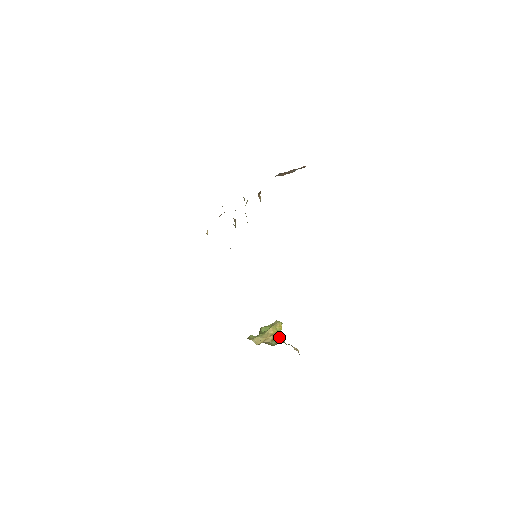
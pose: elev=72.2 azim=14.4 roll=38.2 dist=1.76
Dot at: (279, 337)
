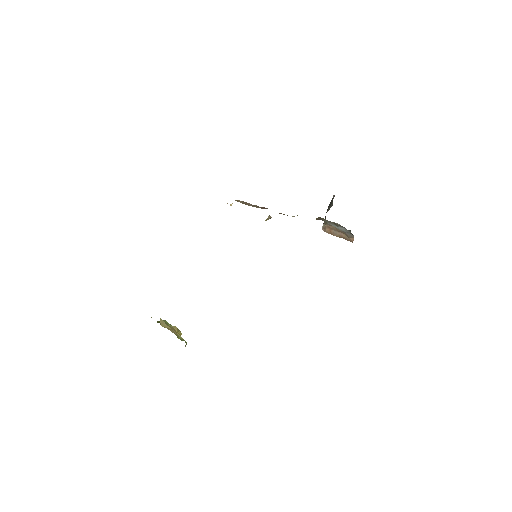
Dot at: (182, 339)
